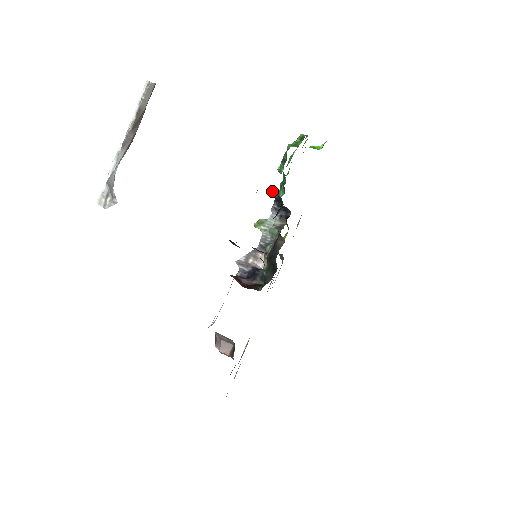
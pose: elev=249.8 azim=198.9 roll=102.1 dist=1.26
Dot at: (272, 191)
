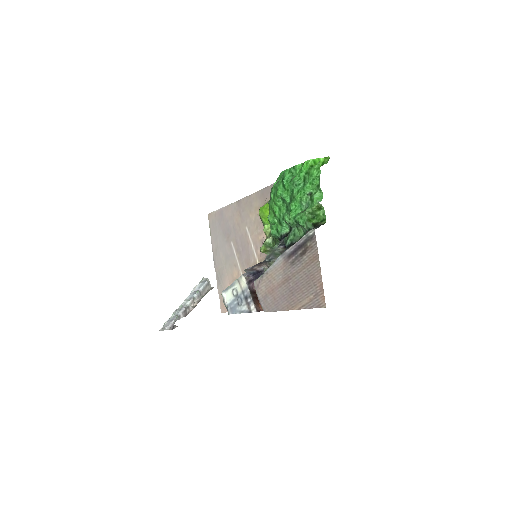
Dot at: occluded
